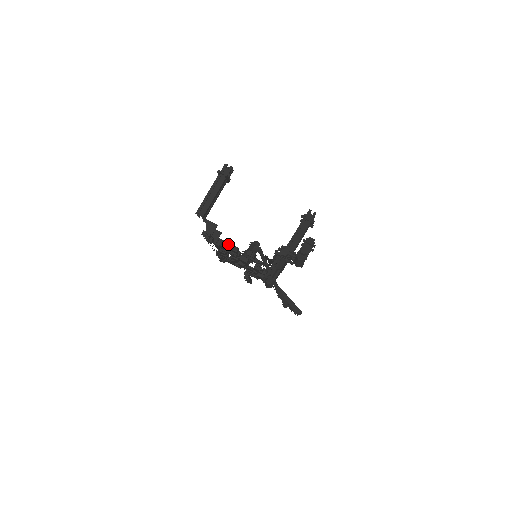
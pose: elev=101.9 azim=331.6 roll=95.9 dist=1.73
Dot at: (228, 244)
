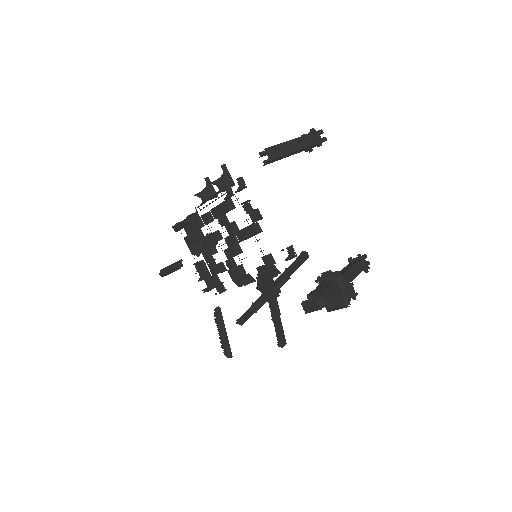
Dot at: (259, 217)
